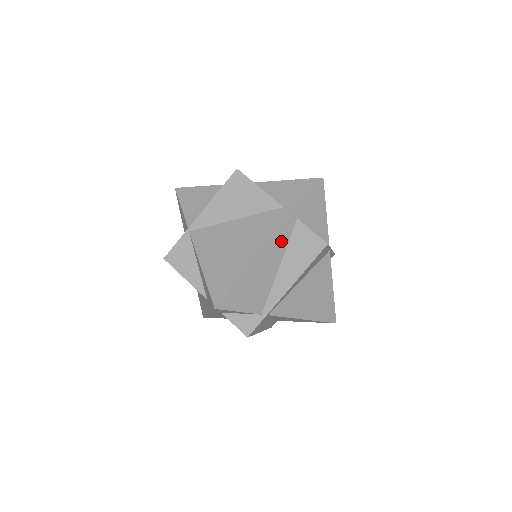
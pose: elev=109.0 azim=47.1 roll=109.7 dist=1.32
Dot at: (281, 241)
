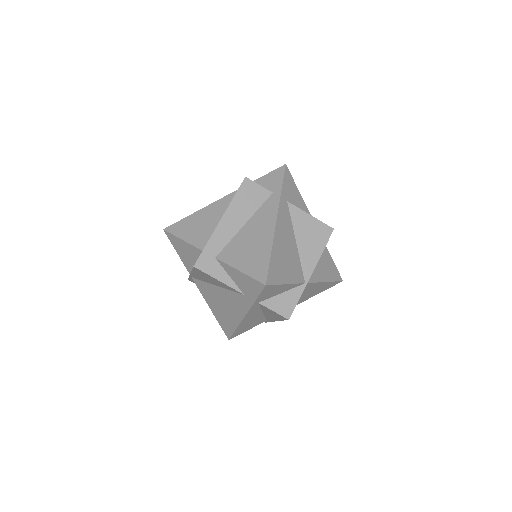
Dot at: (253, 311)
